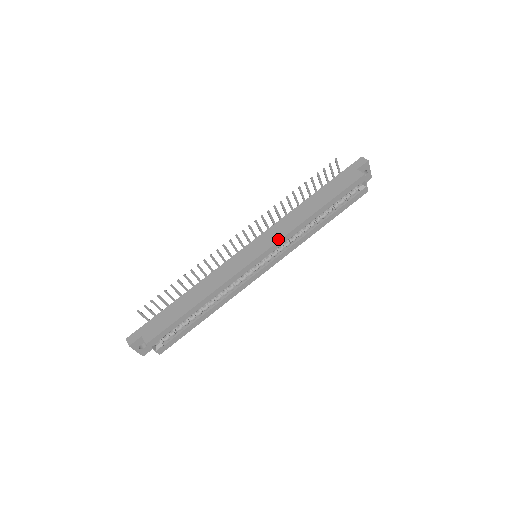
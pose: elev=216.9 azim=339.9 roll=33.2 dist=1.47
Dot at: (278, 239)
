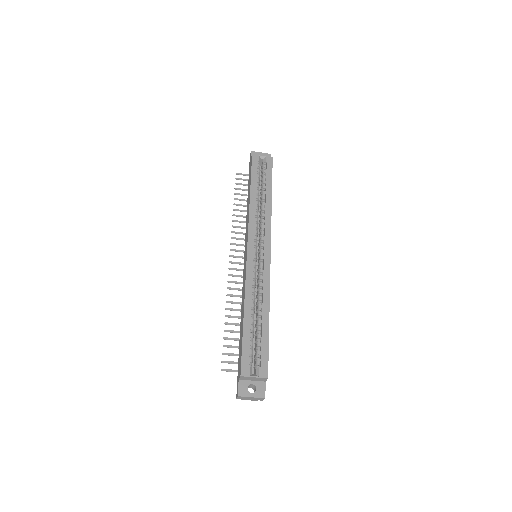
Dot at: (247, 229)
